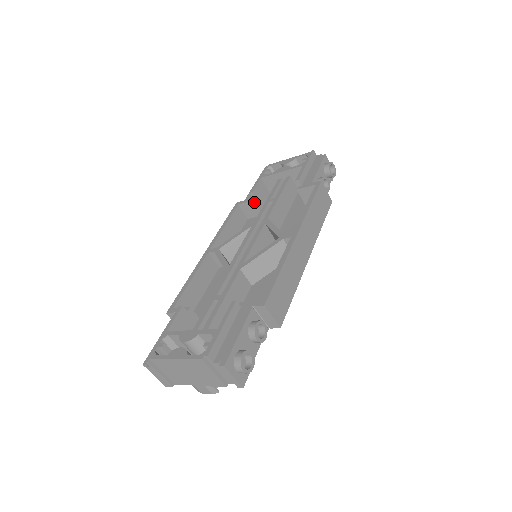
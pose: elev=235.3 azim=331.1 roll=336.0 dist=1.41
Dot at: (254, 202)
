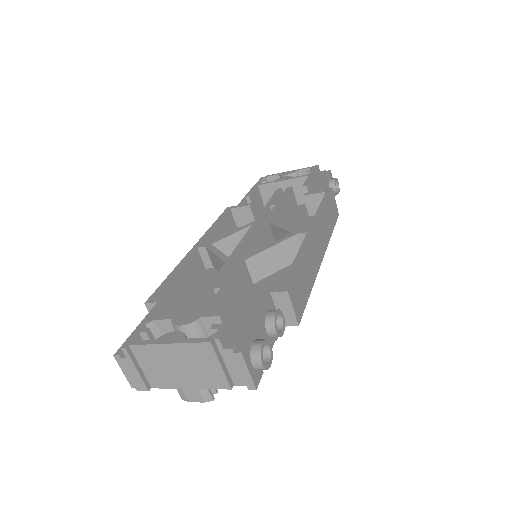
Dot at: (250, 207)
